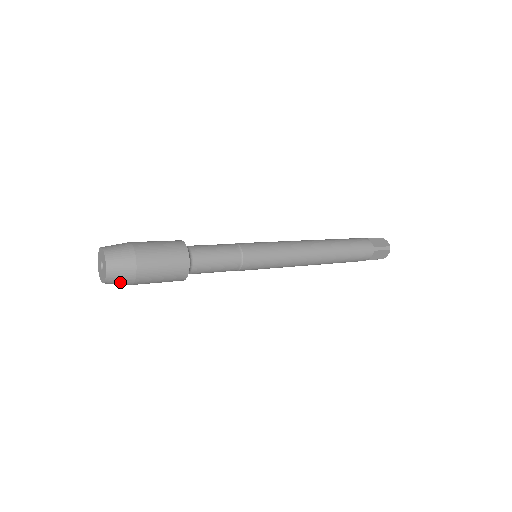
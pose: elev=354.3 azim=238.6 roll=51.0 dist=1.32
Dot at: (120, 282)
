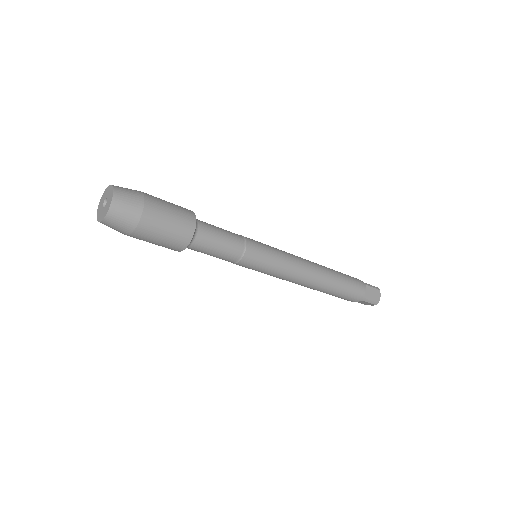
Dot at: (126, 212)
